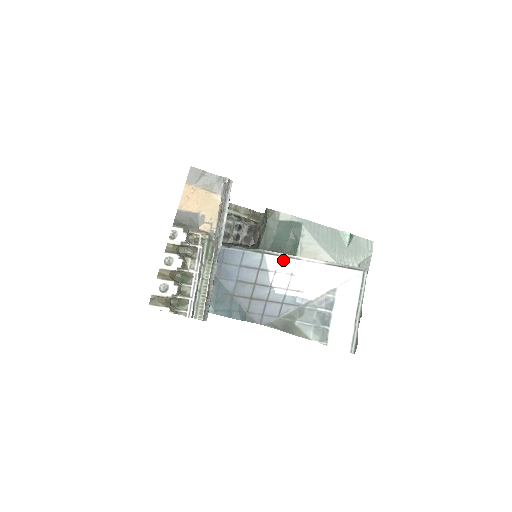
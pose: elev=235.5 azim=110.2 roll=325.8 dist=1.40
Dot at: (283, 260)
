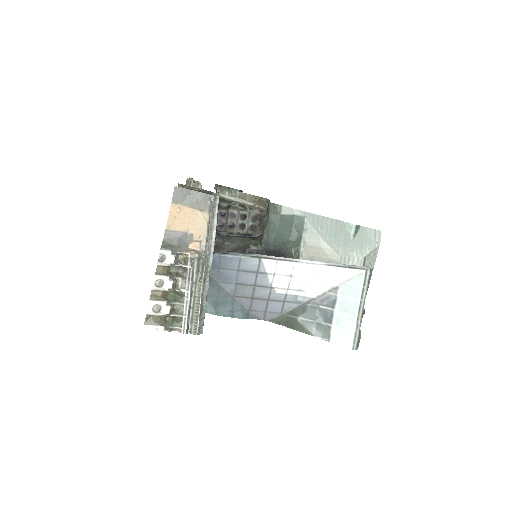
Dot at: (281, 263)
